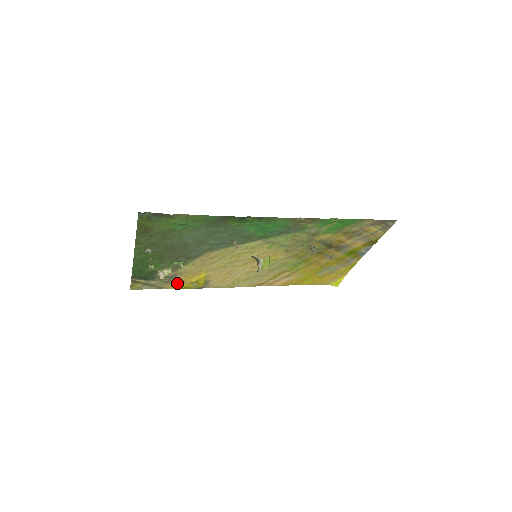
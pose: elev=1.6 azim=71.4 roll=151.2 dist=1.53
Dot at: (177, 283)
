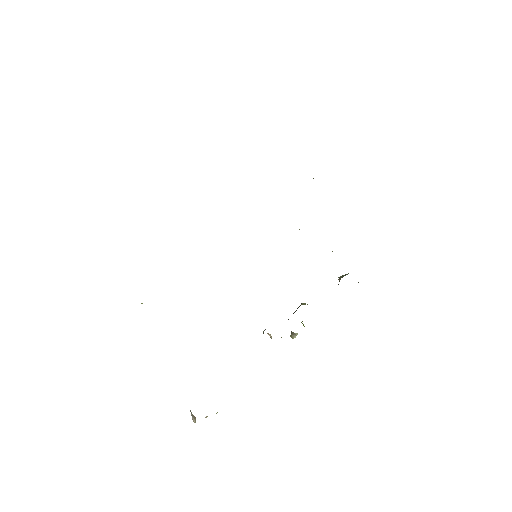
Dot at: occluded
